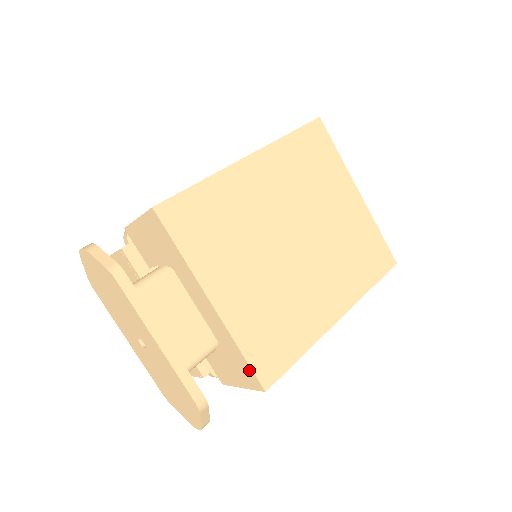
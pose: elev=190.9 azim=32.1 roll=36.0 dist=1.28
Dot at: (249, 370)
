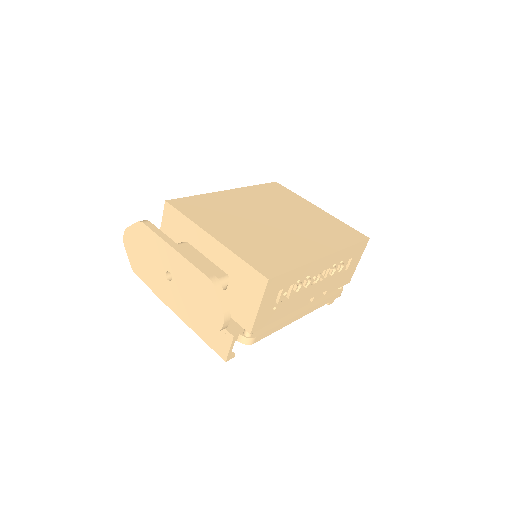
Dot at: (252, 272)
